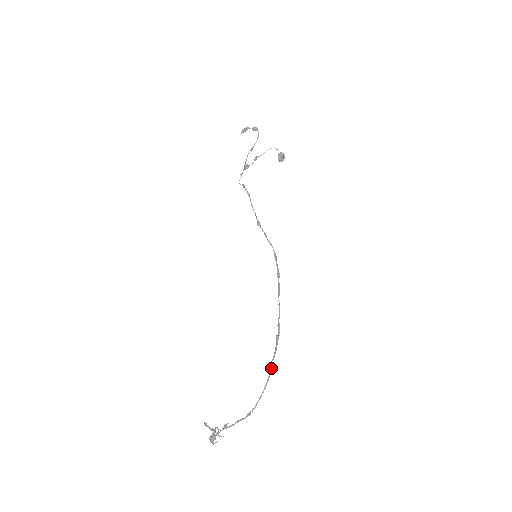
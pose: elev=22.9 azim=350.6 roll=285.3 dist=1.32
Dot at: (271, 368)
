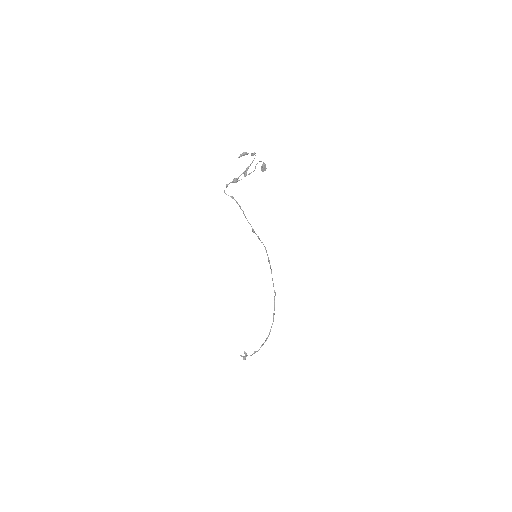
Dot at: occluded
